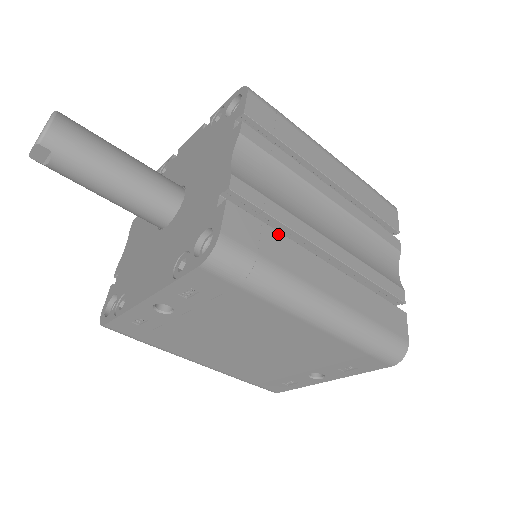
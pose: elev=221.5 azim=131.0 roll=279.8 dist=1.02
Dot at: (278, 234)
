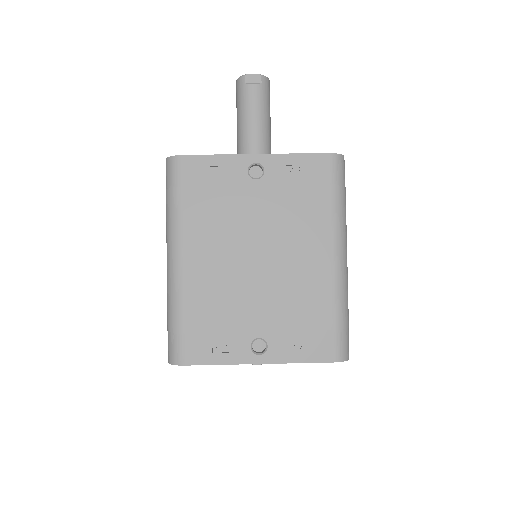
Dot at: occluded
